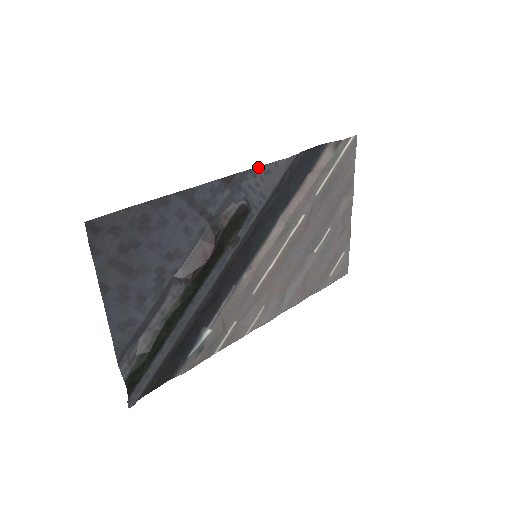
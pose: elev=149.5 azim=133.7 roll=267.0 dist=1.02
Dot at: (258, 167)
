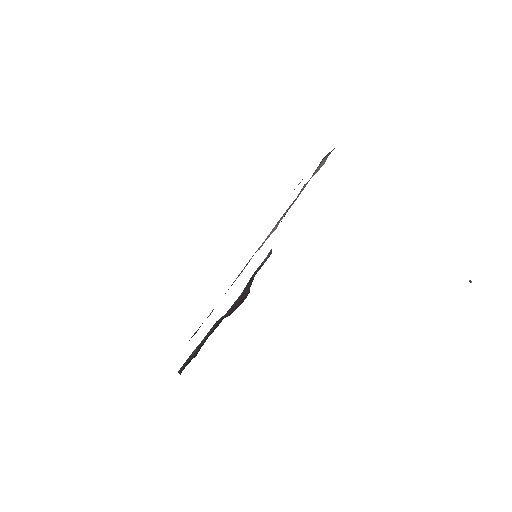
Dot at: occluded
